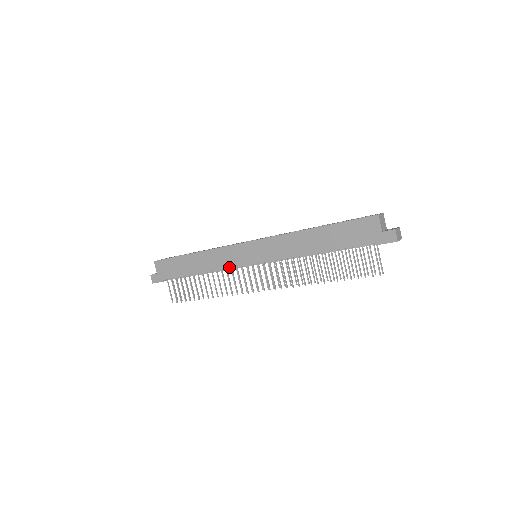
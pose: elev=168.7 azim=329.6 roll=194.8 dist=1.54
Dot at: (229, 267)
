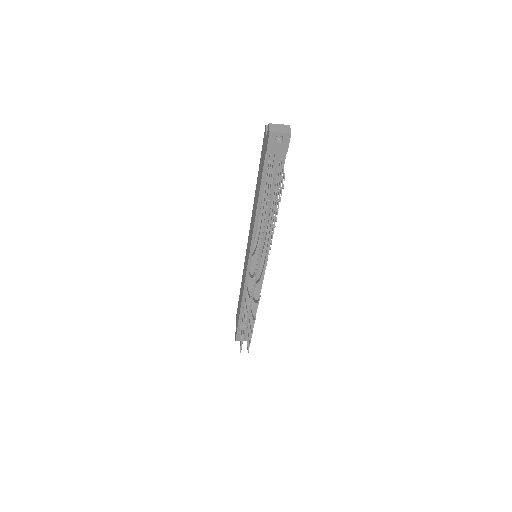
Dot at: (245, 280)
